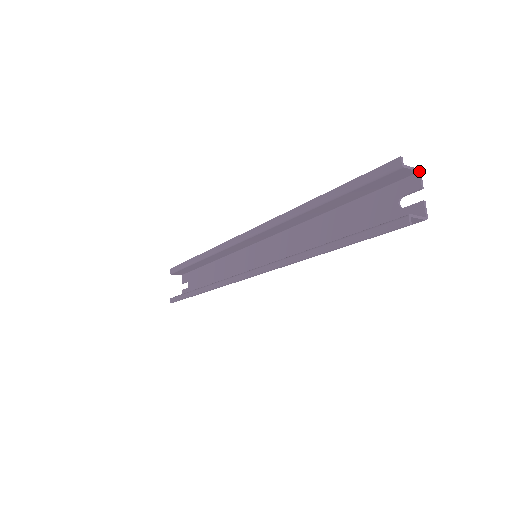
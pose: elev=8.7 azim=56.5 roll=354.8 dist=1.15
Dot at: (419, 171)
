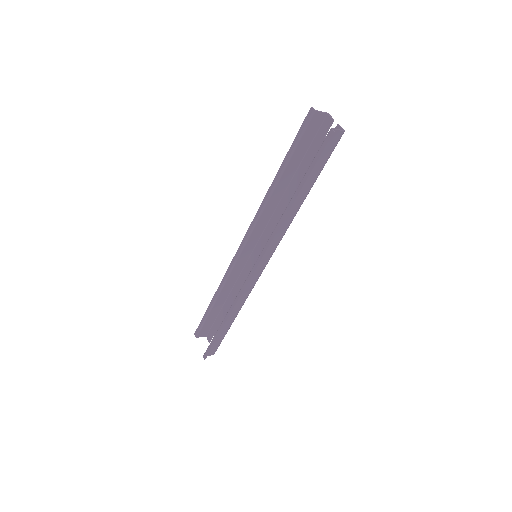
Dot at: (327, 113)
